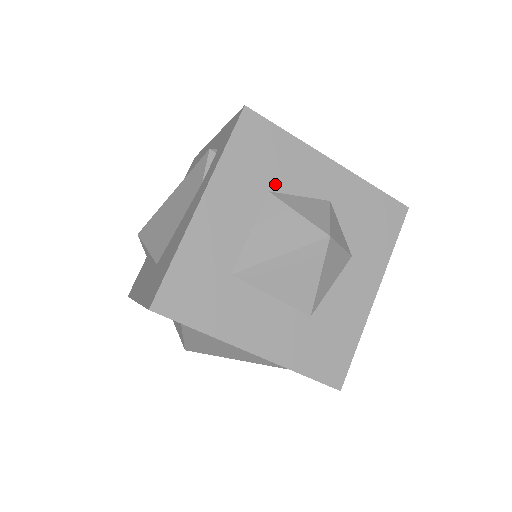
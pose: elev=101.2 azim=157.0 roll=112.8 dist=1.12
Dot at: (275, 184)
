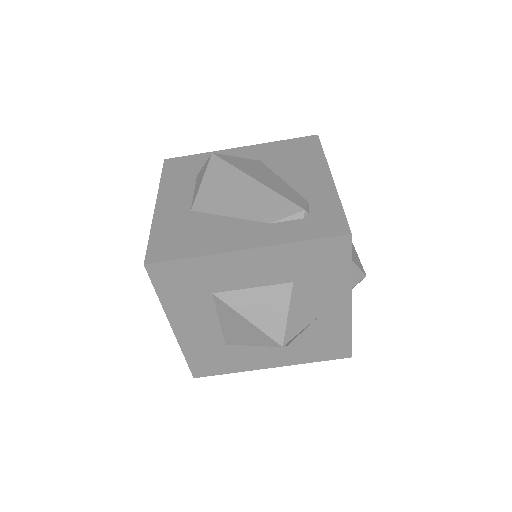
Dot at: (302, 283)
